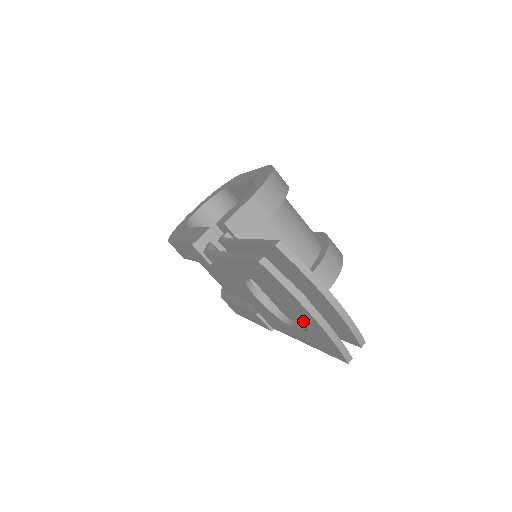
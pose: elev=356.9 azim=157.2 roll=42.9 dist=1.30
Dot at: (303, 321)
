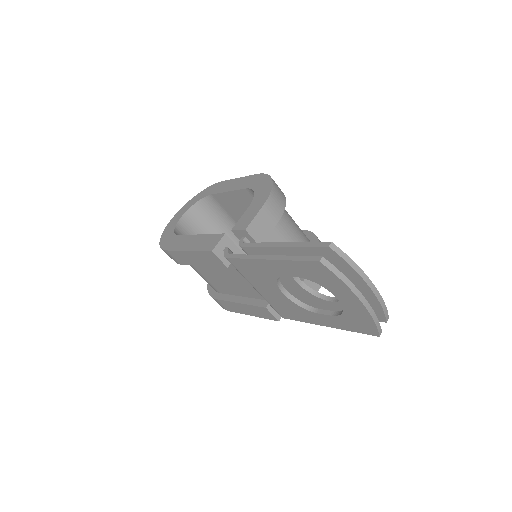
Dot at: occluded
